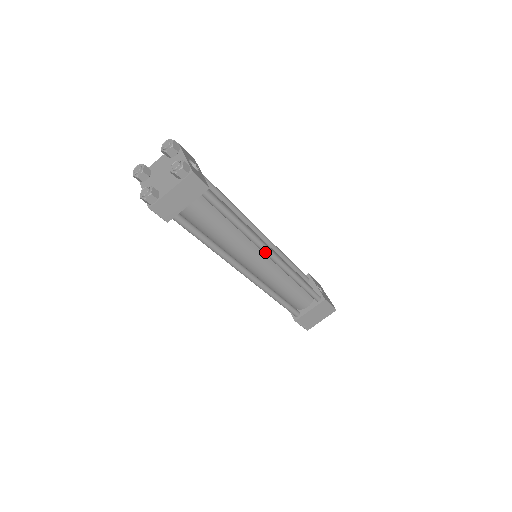
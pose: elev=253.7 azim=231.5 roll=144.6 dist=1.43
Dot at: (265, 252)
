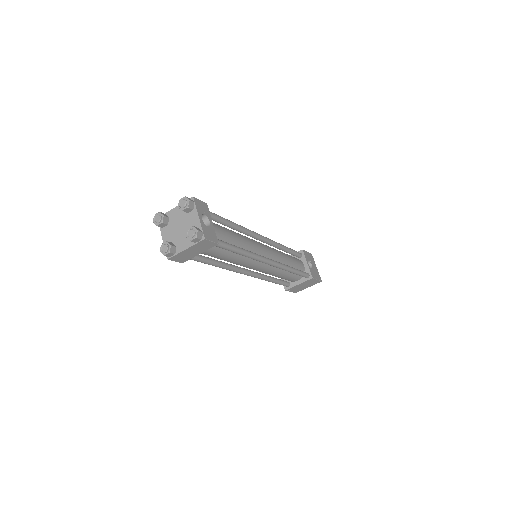
Dot at: occluded
